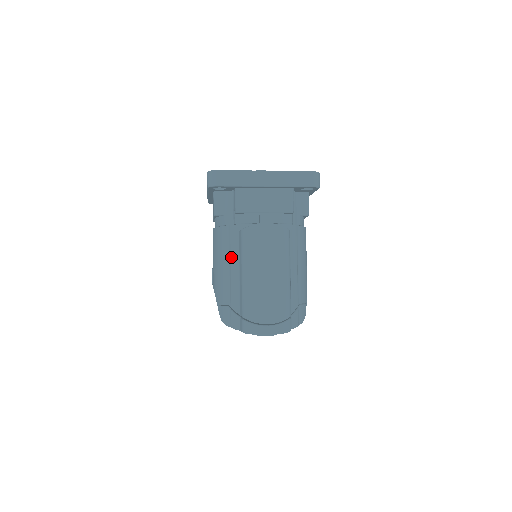
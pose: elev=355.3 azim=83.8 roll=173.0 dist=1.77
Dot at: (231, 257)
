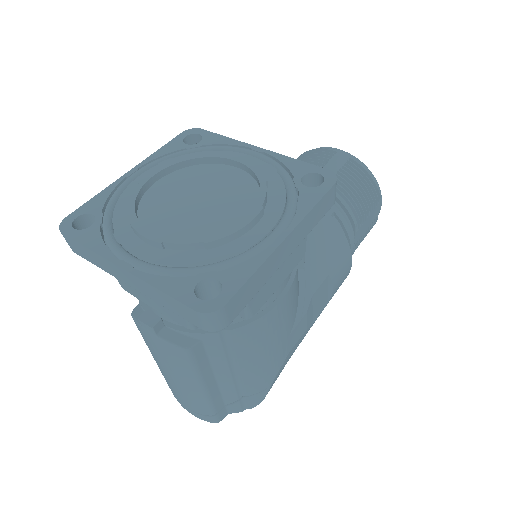
Dot at: occluded
